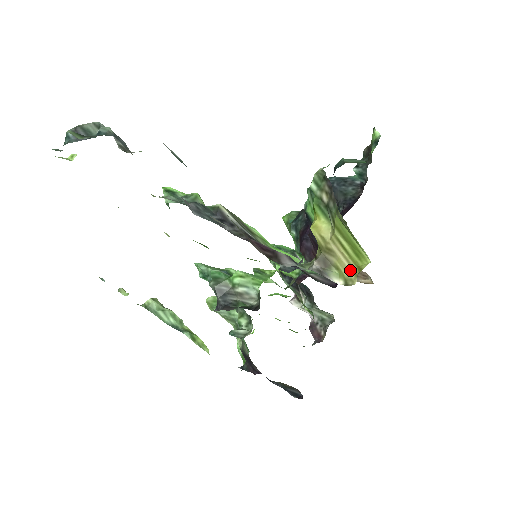
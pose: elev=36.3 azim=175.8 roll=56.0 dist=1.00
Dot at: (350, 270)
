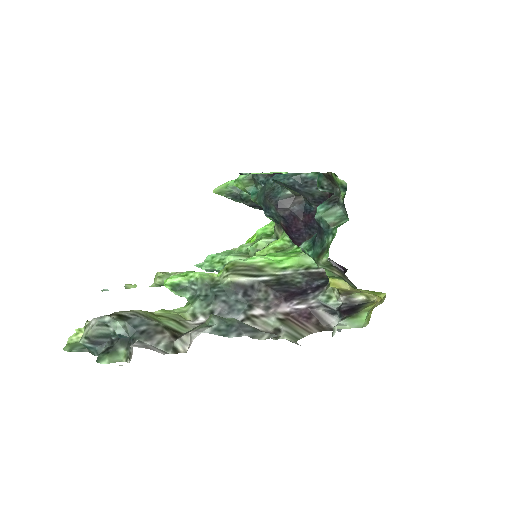
Dot at: occluded
